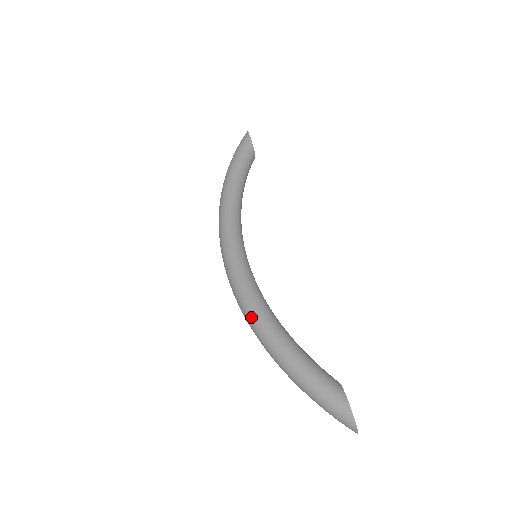
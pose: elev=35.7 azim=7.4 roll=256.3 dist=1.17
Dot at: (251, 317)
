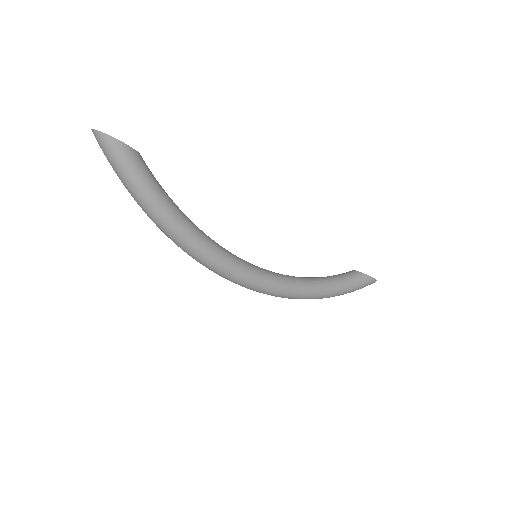
Dot at: (302, 297)
